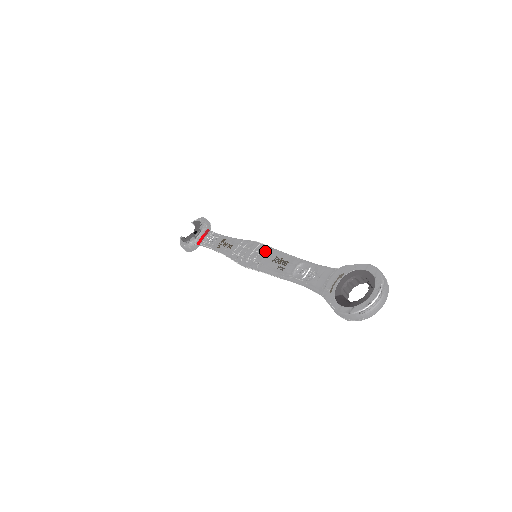
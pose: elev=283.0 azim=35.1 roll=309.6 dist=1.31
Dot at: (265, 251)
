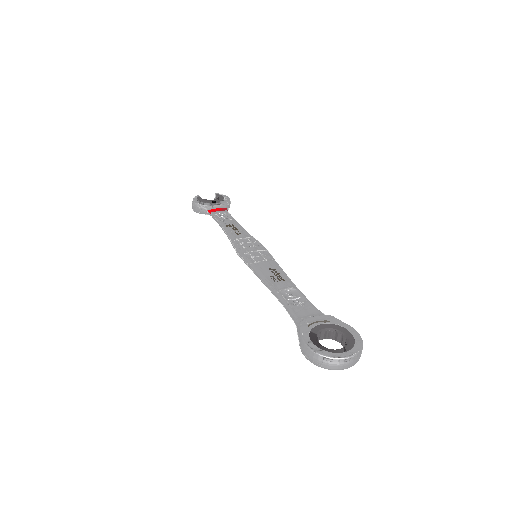
Dot at: (268, 258)
